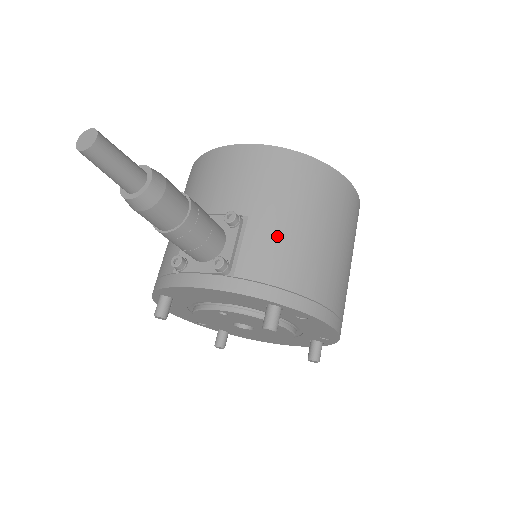
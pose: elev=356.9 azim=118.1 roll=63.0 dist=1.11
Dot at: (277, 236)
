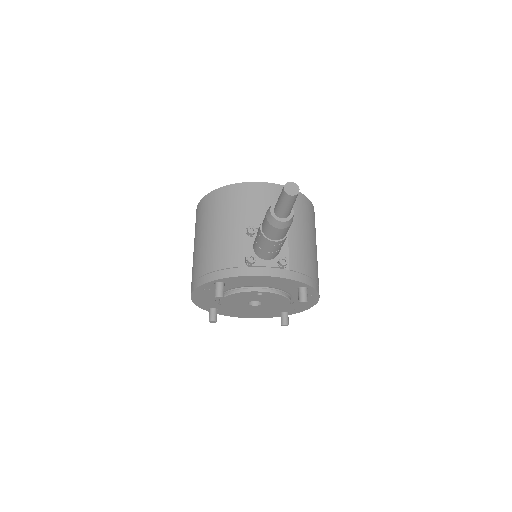
Dot at: (303, 246)
